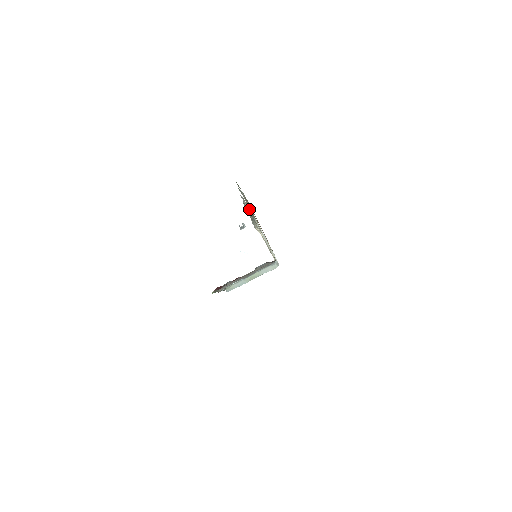
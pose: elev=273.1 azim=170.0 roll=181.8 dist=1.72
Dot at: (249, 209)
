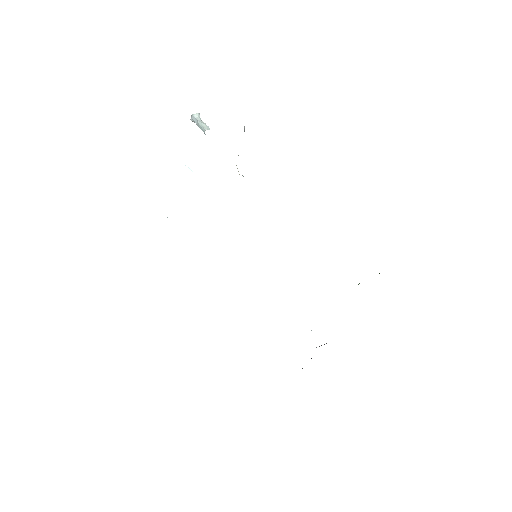
Dot at: occluded
